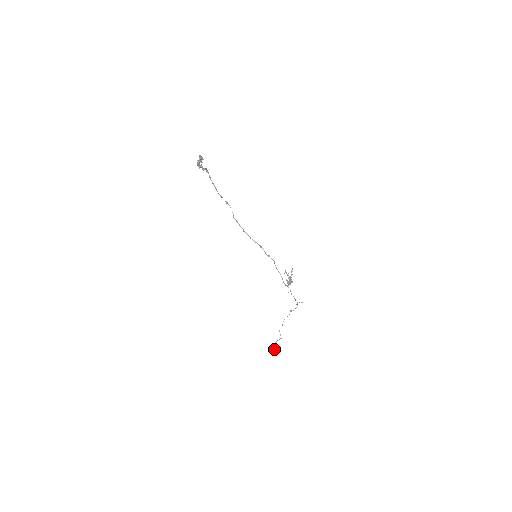
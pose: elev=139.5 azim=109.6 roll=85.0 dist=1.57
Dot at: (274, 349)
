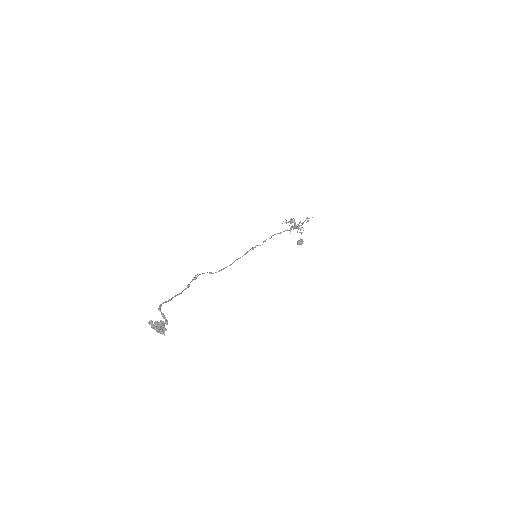
Dot at: (302, 241)
